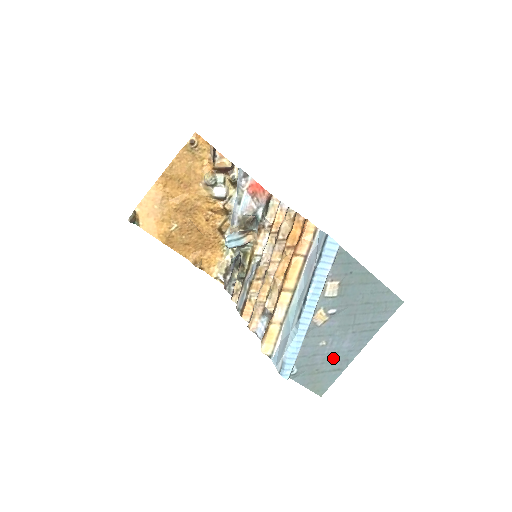
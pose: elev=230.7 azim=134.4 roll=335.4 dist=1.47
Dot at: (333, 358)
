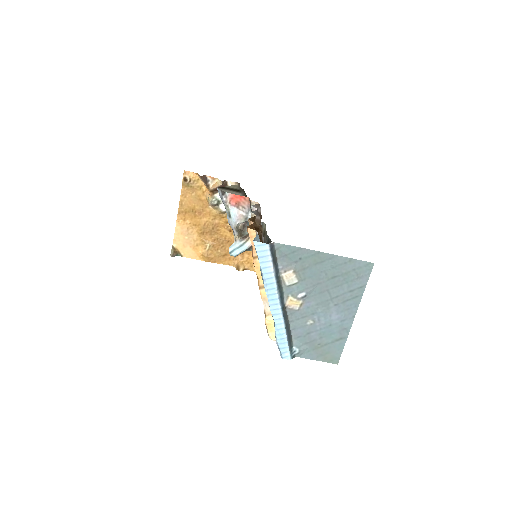
Dot at: (329, 331)
